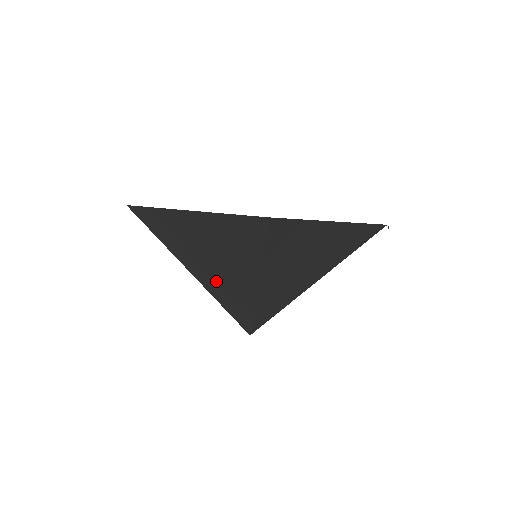
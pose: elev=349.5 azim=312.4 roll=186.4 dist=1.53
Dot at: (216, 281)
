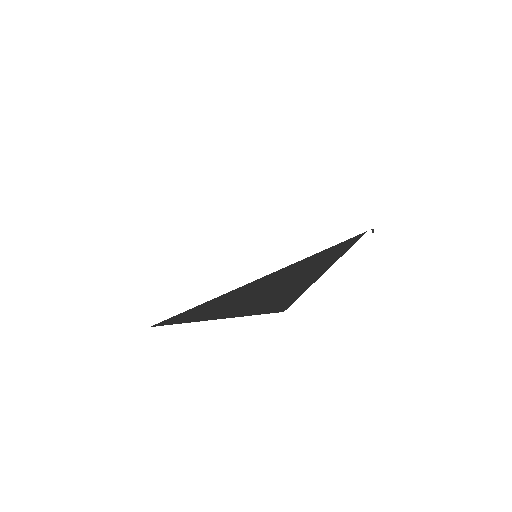
Dot at: occluded
